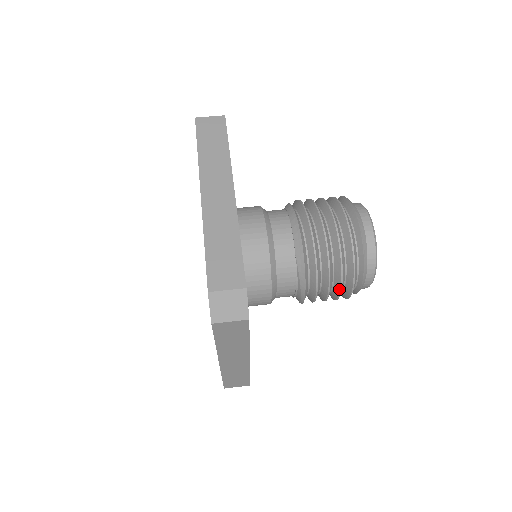
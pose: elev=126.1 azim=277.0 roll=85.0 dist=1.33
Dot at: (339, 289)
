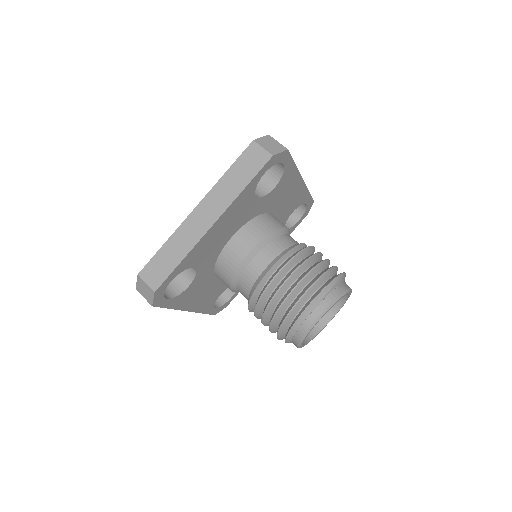
Dot at: occluded
